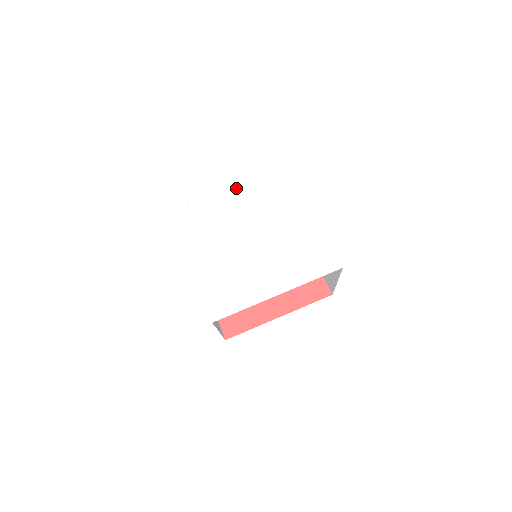
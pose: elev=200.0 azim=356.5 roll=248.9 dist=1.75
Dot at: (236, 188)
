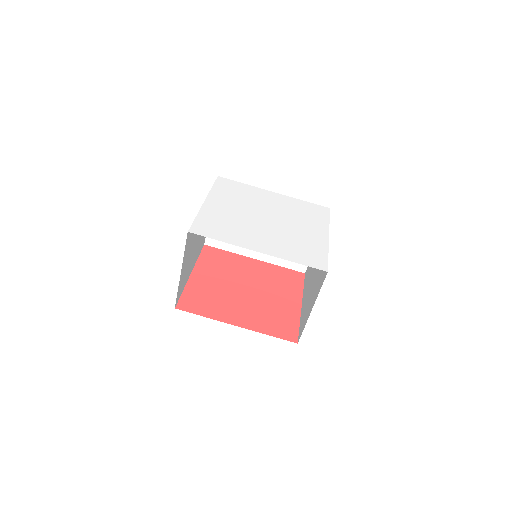
Dot at: (279, 194)
